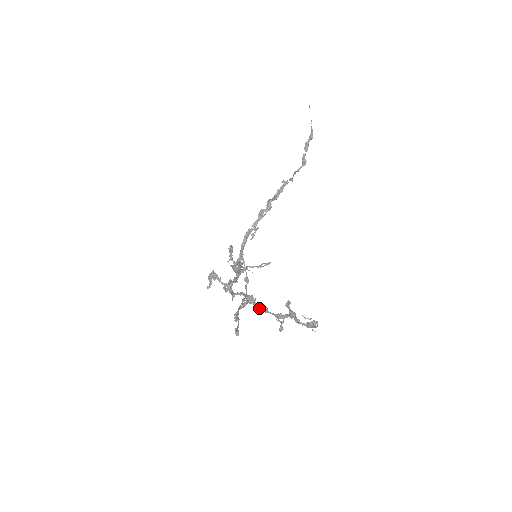
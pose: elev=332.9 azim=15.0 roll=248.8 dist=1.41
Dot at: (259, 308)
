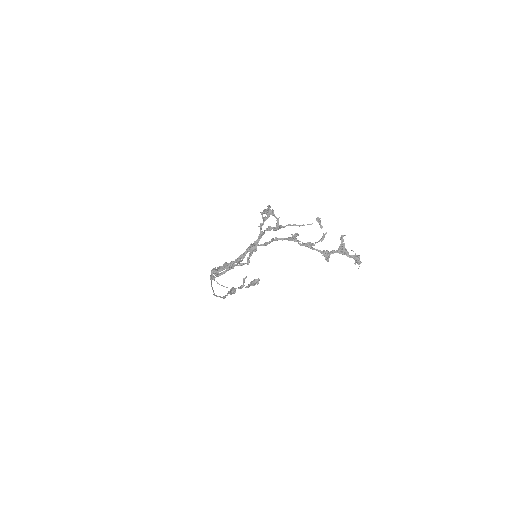
Dot at: (306, 244)
